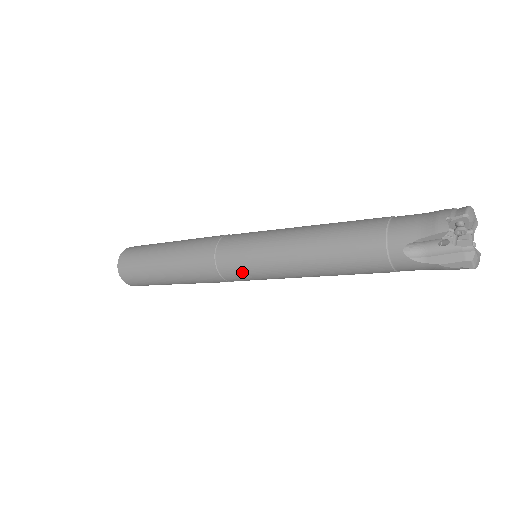
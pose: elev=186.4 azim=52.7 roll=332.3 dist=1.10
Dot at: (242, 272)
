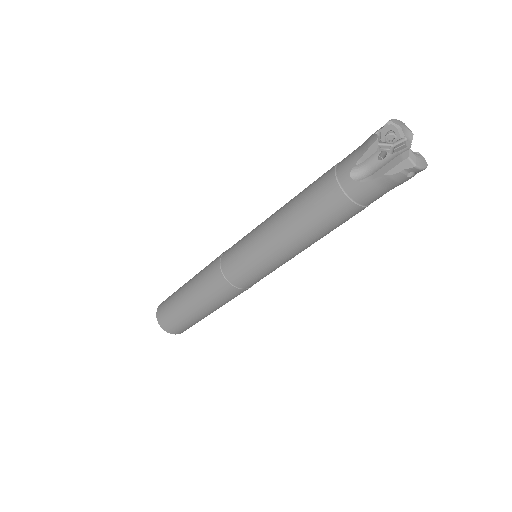
Dot at: (242, 269)
